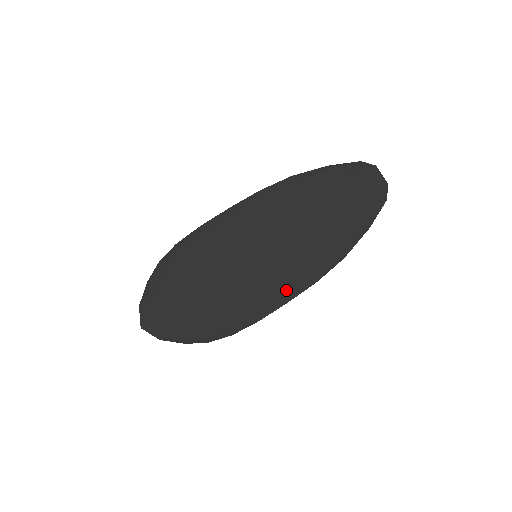
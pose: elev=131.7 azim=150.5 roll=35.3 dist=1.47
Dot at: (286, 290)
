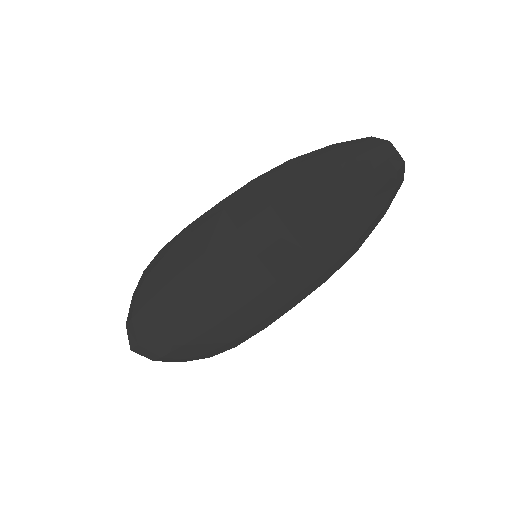
Dot at: (293, 291)
